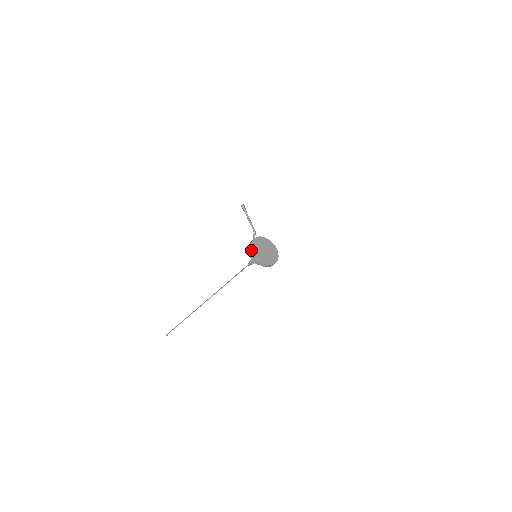
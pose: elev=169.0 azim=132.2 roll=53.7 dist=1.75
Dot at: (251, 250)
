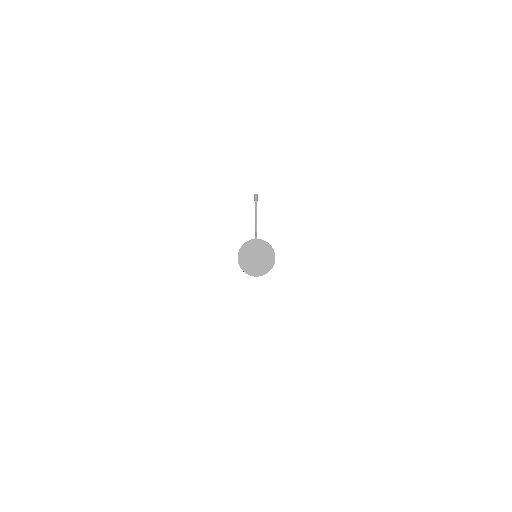
Dot at: occluded
